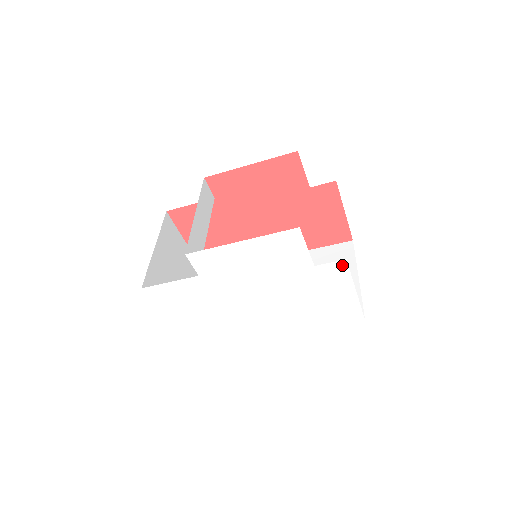
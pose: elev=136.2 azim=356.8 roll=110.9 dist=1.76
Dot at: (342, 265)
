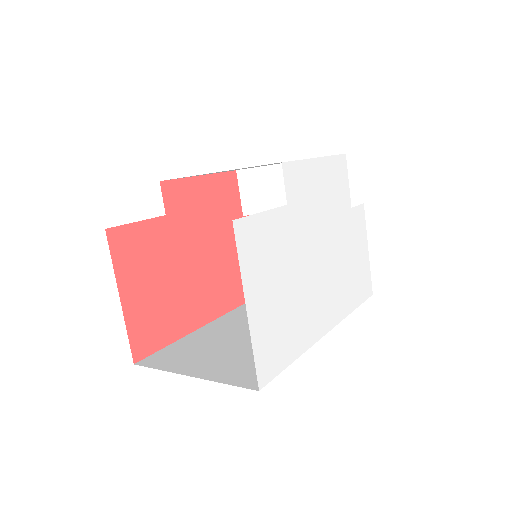
Dot at: (362, 210)
